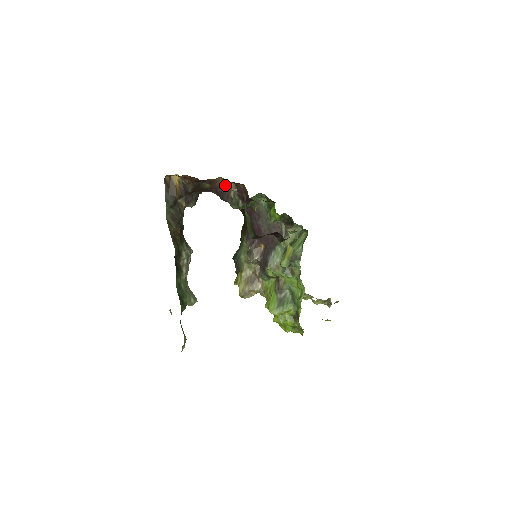
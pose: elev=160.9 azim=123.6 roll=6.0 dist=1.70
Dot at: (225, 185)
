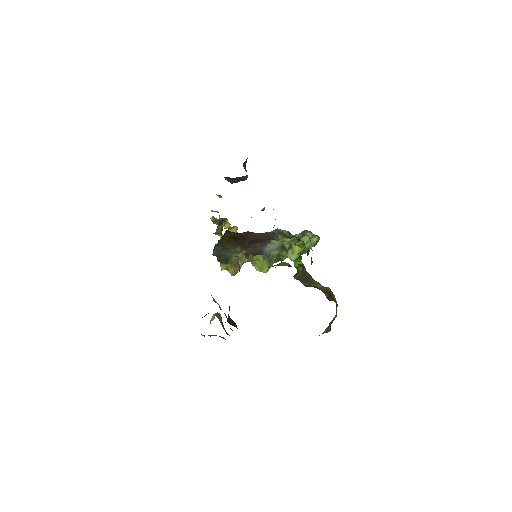
Dot at: (275, 267)
